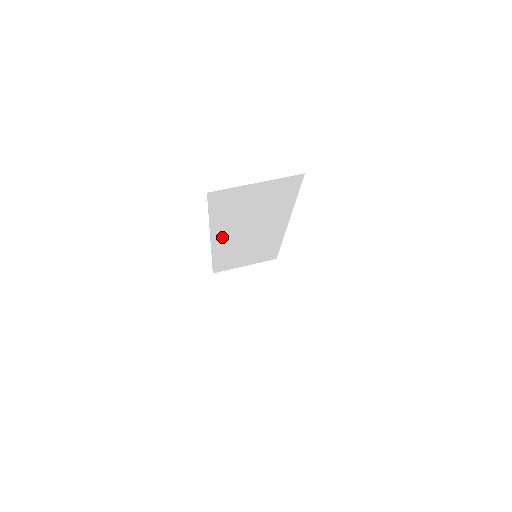
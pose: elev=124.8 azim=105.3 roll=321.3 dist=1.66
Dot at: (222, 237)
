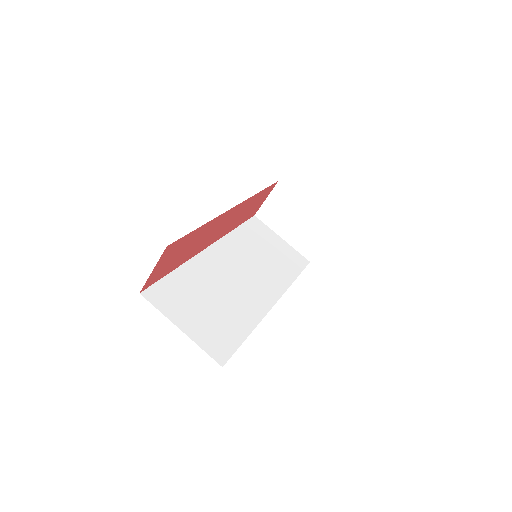
Dot at: occluded
